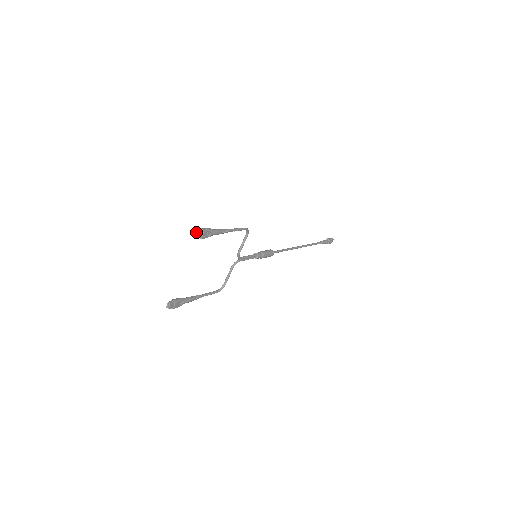
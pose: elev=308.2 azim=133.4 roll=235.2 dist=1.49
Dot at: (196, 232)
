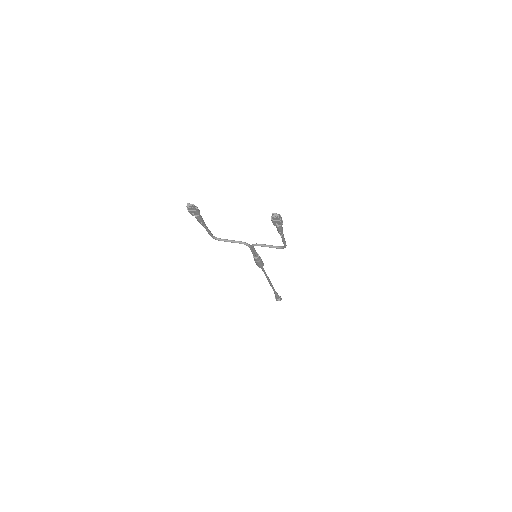
Dot at: (278, 214)
